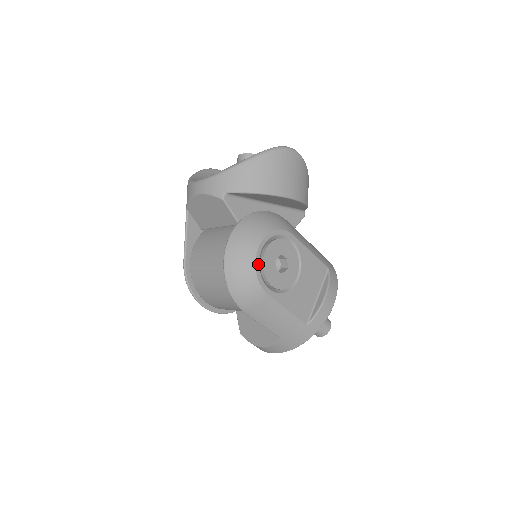
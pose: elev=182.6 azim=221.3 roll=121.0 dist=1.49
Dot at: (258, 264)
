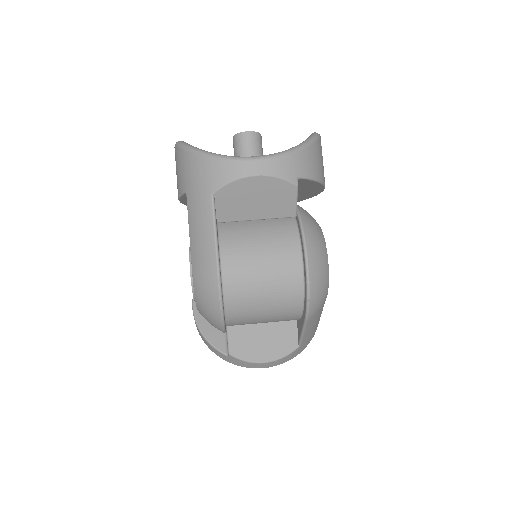
Dot at: (327, 262)
